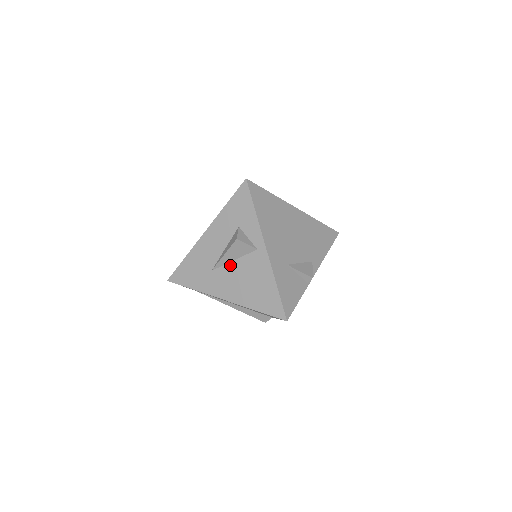
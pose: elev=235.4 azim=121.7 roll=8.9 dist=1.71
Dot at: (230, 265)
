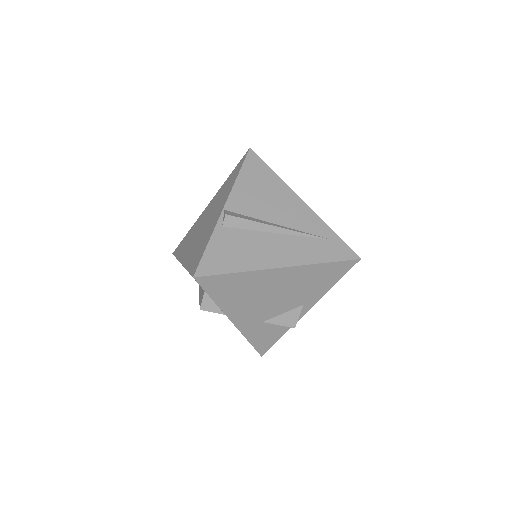
Dot at: occluded
